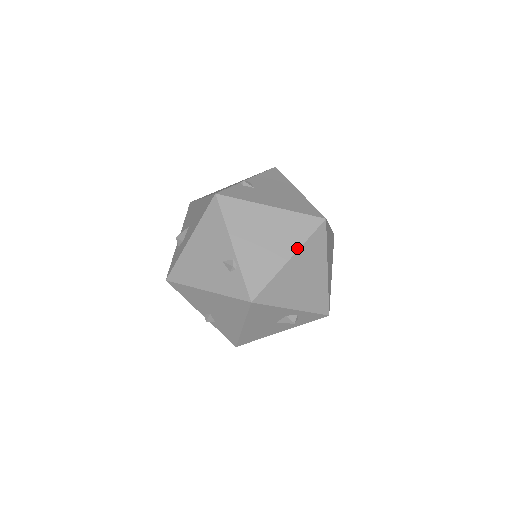
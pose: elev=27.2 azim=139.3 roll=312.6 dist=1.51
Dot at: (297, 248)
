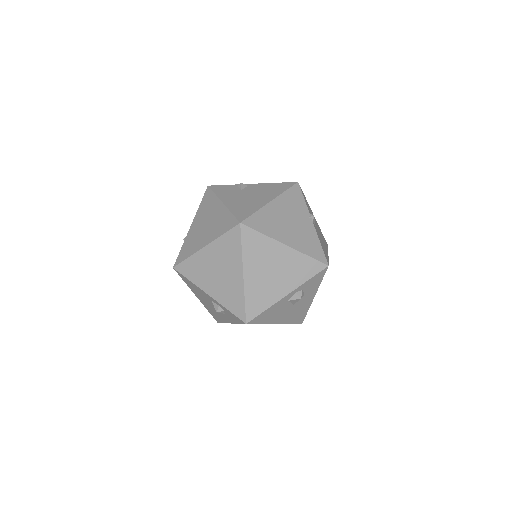
Dot at: (213, 240)
